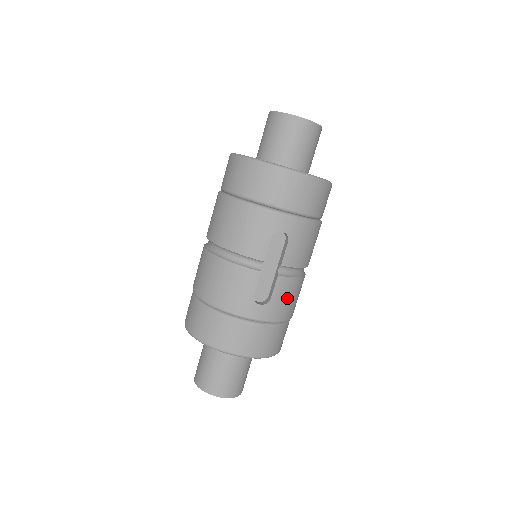
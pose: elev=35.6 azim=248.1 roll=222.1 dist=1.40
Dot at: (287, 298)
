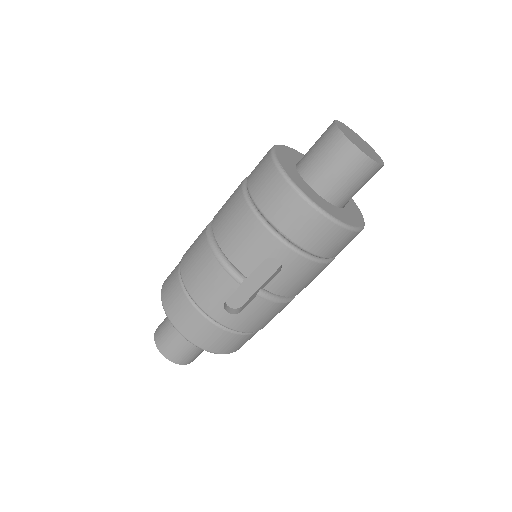
Dot at: (259, 316)
